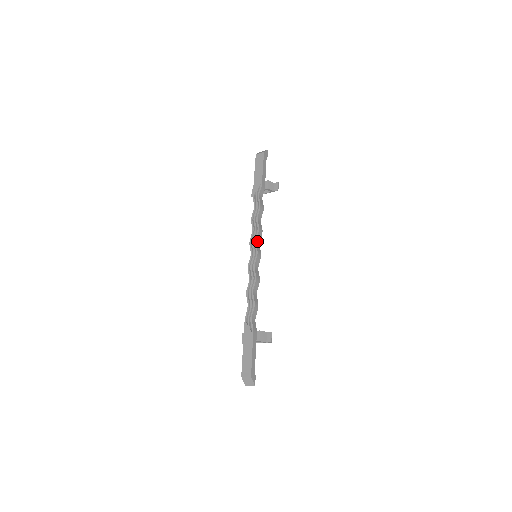
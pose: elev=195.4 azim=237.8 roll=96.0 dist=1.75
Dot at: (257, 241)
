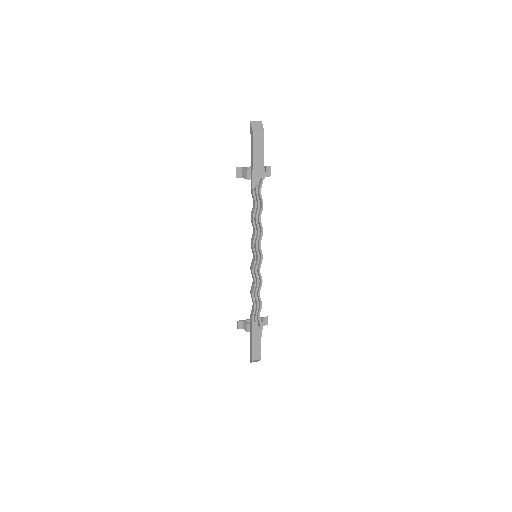
Dot at: (260, 243)
